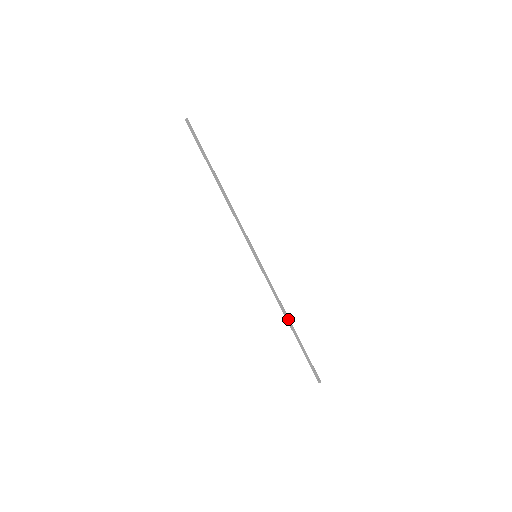
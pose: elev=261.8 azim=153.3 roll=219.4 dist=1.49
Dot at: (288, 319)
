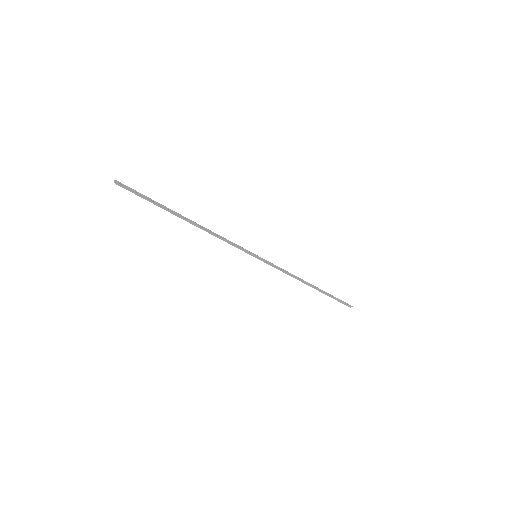
Dot at: (307, 283)
